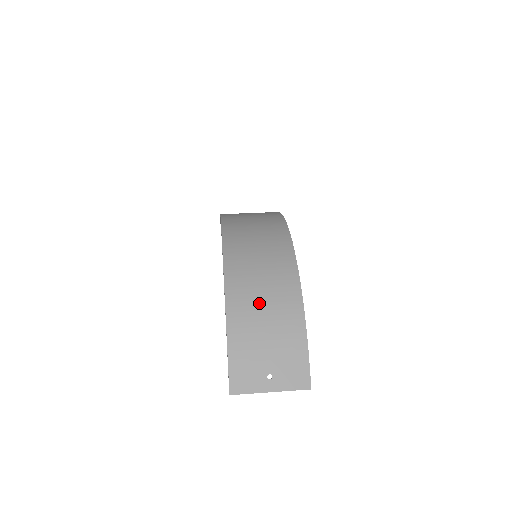
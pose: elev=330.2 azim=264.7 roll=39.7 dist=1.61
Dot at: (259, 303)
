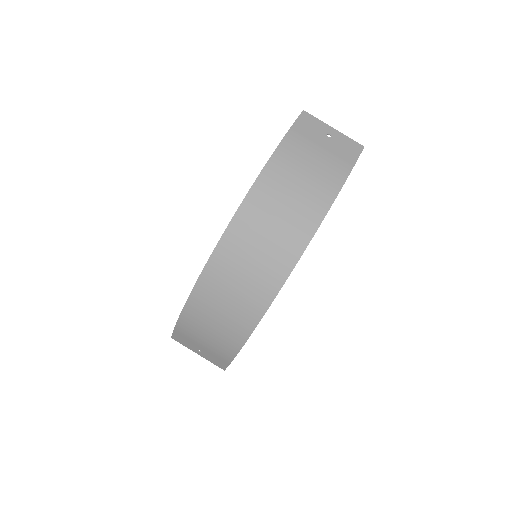
Dot at: (209, 324)
